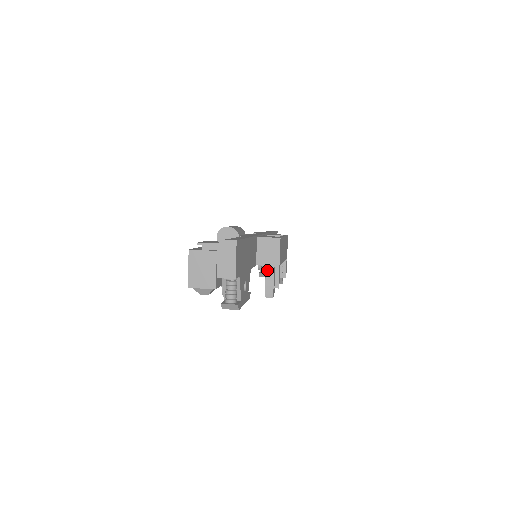
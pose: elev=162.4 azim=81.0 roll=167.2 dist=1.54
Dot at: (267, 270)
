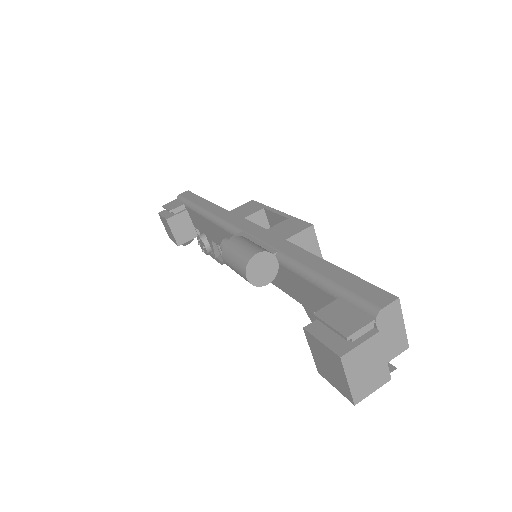
Dot at: occluded
